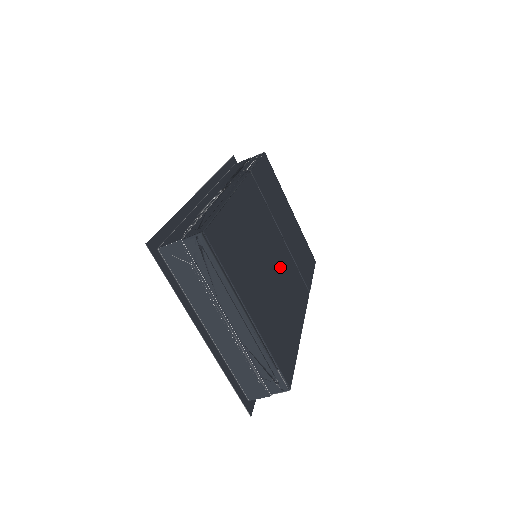
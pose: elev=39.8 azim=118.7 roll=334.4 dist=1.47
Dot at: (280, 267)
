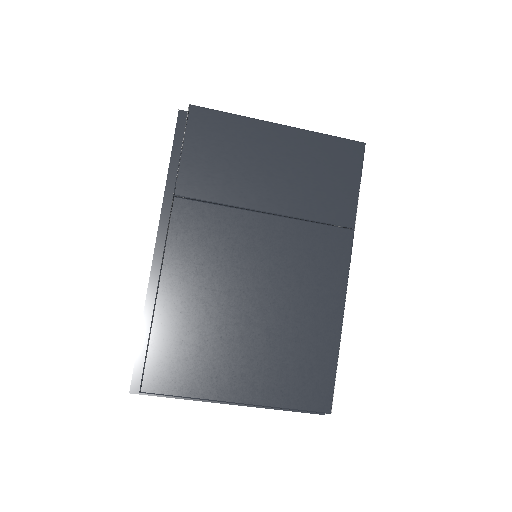
Dot at: (276, 272)
